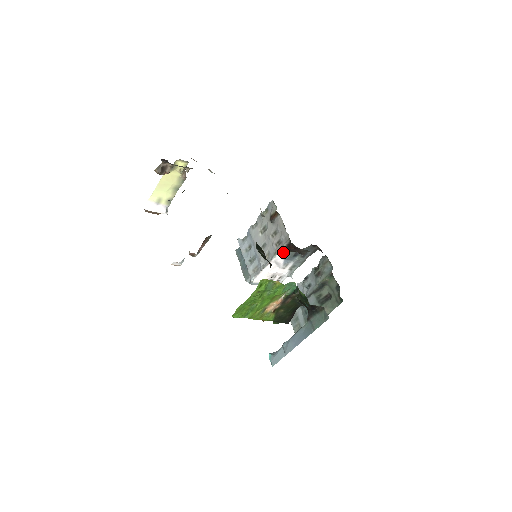
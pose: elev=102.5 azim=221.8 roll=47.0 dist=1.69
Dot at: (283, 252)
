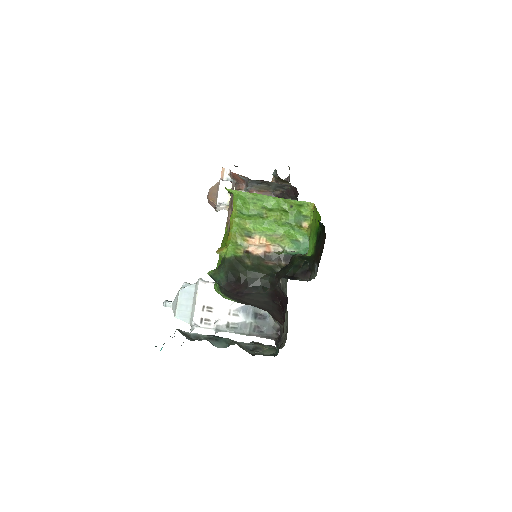
Dot at: occluded
